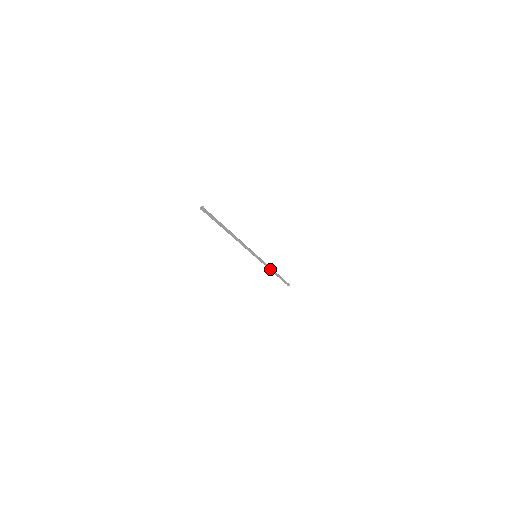
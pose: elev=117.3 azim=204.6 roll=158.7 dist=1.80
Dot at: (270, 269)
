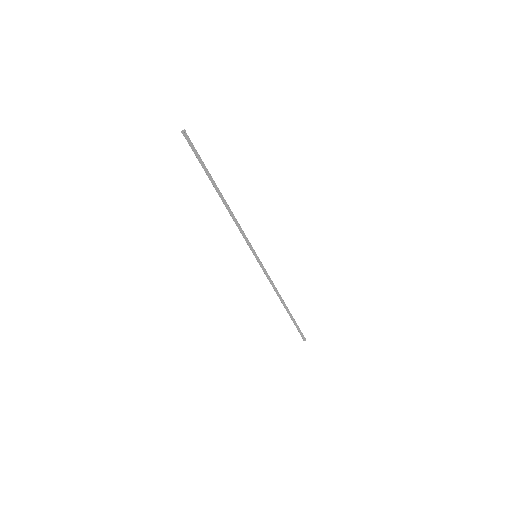
Dot at: (276, 292)
